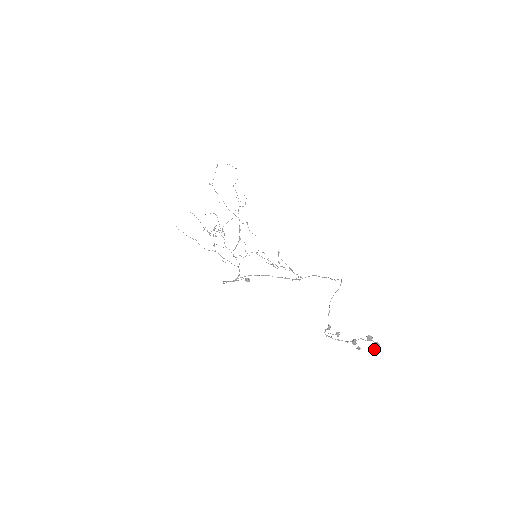
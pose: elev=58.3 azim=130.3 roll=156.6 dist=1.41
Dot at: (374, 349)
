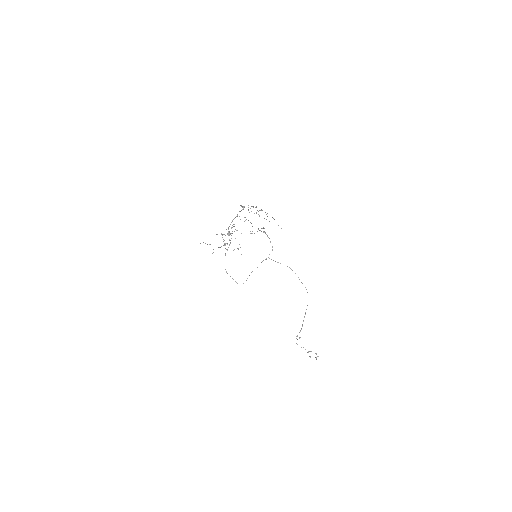
Dot at: (316, 358)
